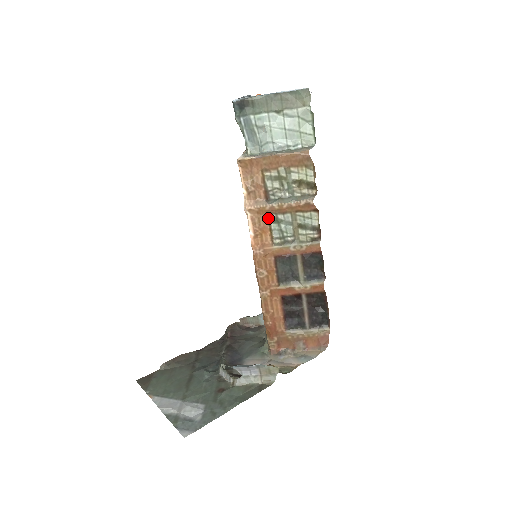
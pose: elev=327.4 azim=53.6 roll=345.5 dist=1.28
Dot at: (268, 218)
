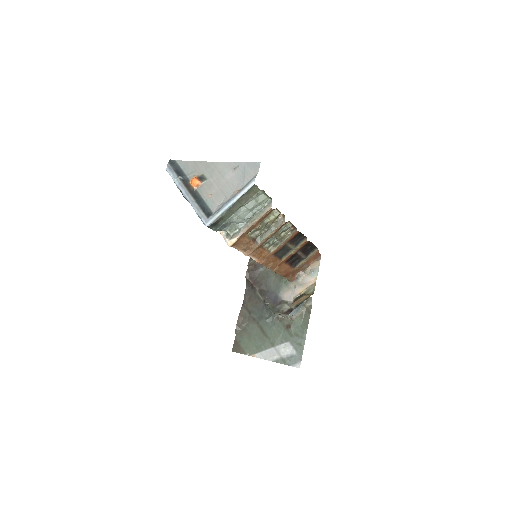
Dot at: (261, 247)
